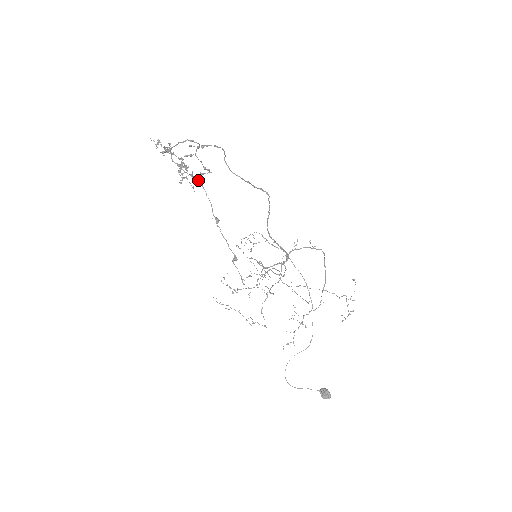
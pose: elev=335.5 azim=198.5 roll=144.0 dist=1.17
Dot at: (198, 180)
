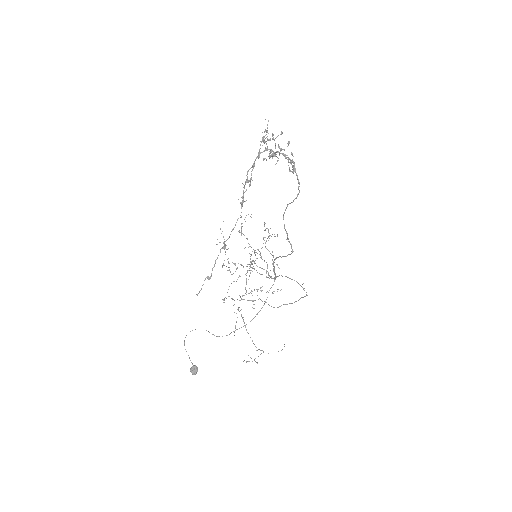
Dot at: (241, 212)
